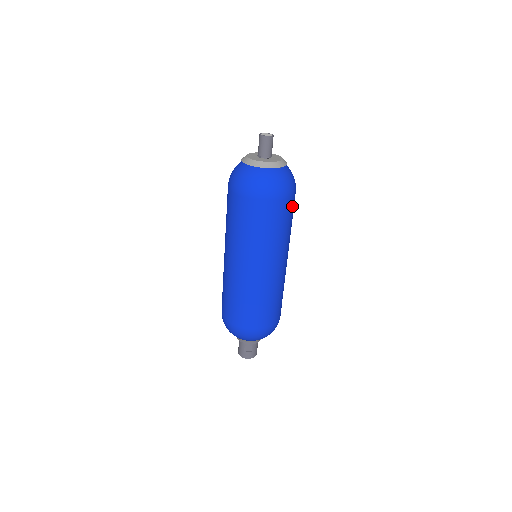
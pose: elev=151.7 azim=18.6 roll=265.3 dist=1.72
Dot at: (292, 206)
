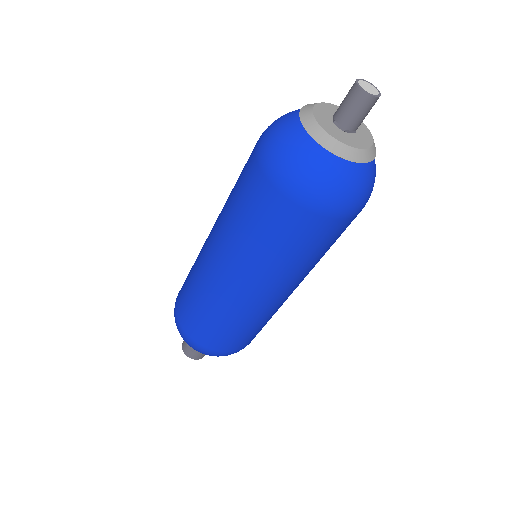
Dot at: (334, 232)
